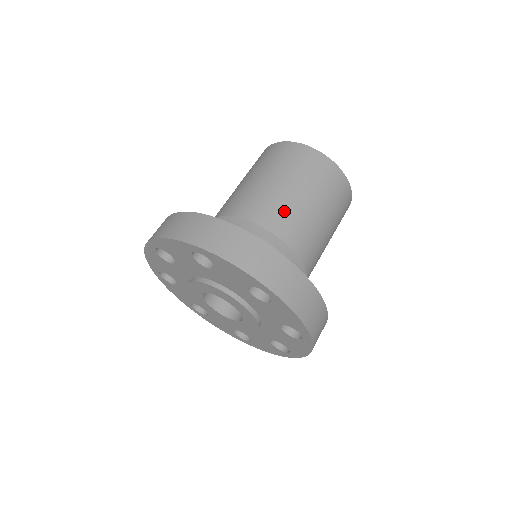
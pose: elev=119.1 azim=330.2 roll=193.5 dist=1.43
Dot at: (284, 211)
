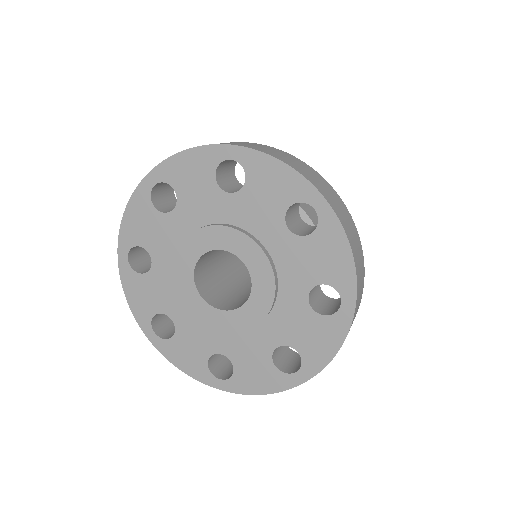
Dot at: occluded
